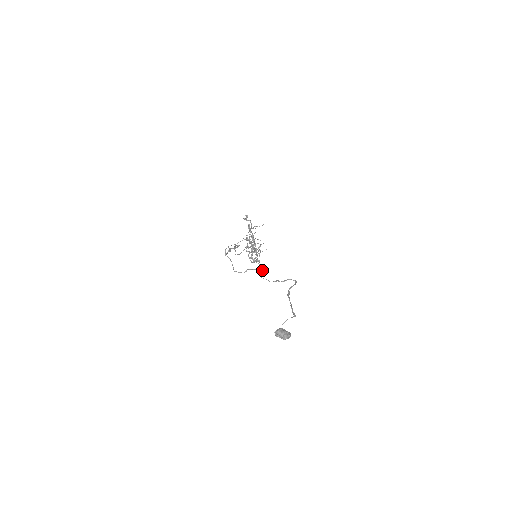
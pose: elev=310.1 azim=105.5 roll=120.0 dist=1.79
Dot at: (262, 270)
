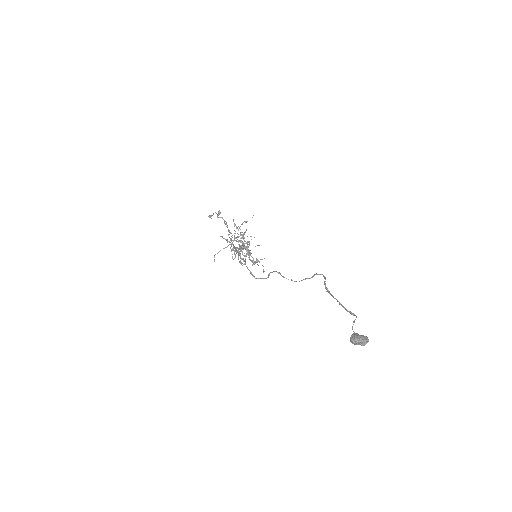
Dot at: (263, 271)
